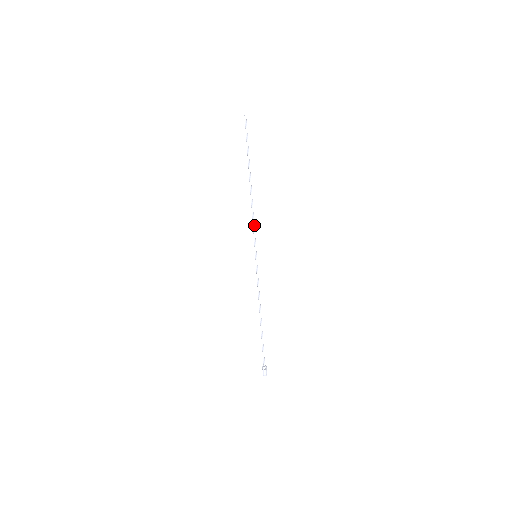
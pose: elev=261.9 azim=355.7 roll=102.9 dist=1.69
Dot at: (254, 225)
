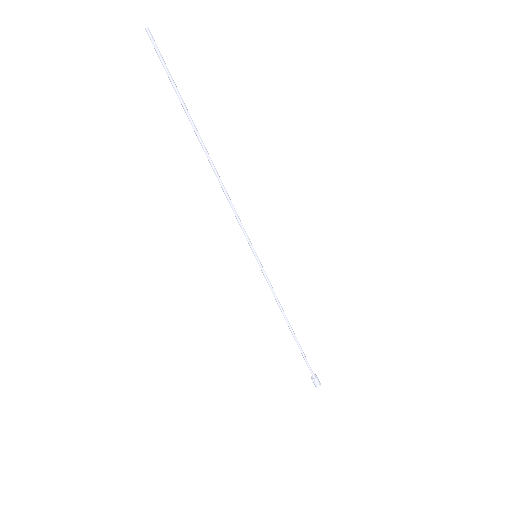
Dot at: (236, 215)
